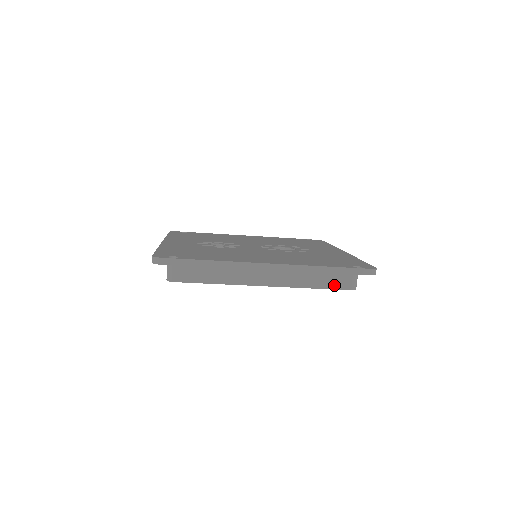
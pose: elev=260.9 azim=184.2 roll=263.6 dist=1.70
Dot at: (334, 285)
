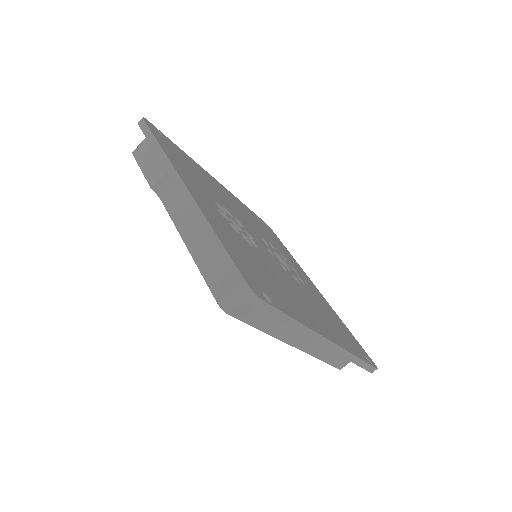
Dot at: (336, 362)
